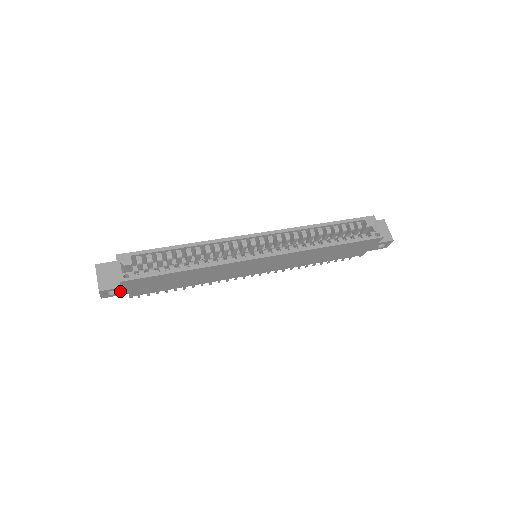
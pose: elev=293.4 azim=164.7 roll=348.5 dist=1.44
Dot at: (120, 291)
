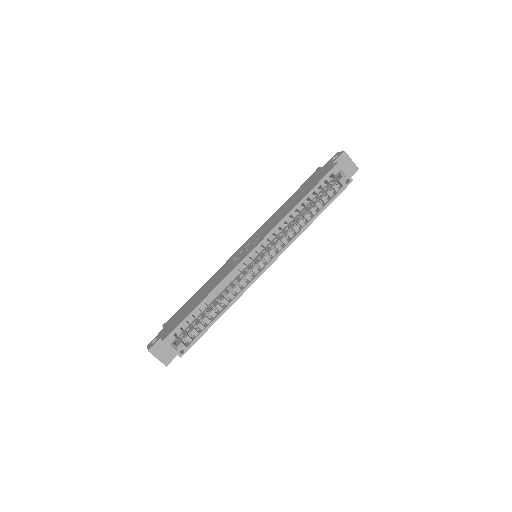
Dot at: occluded
